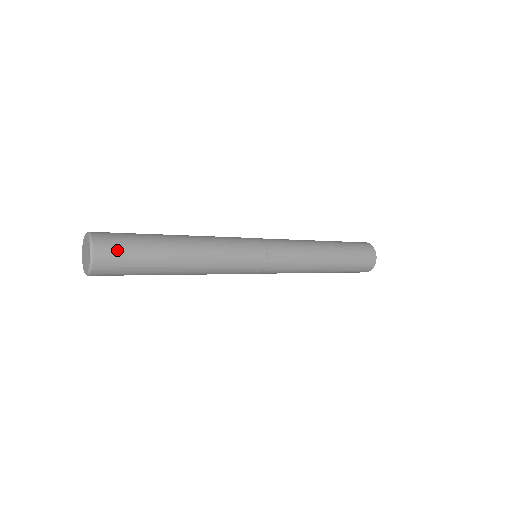
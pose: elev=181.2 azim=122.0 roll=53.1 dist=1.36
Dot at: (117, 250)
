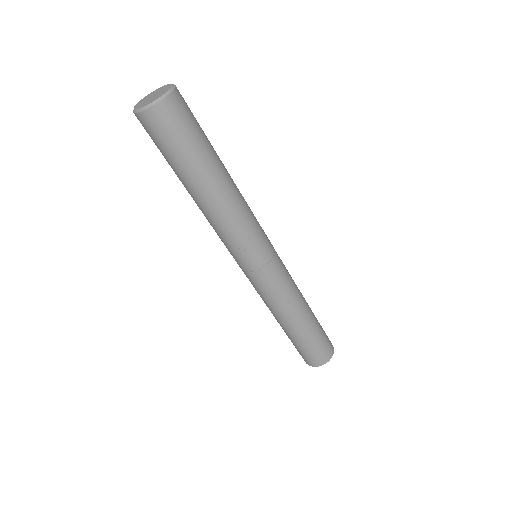
Dot at: occluded
